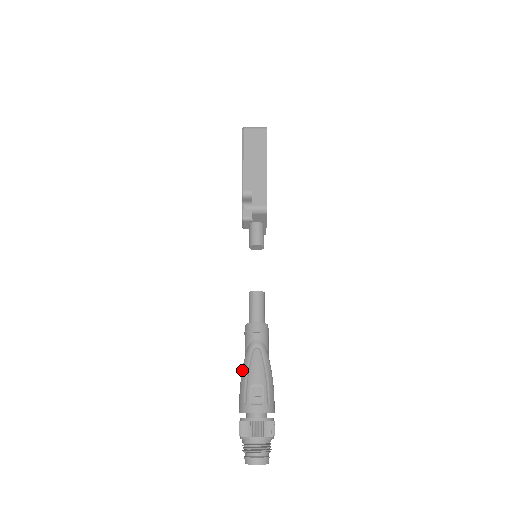
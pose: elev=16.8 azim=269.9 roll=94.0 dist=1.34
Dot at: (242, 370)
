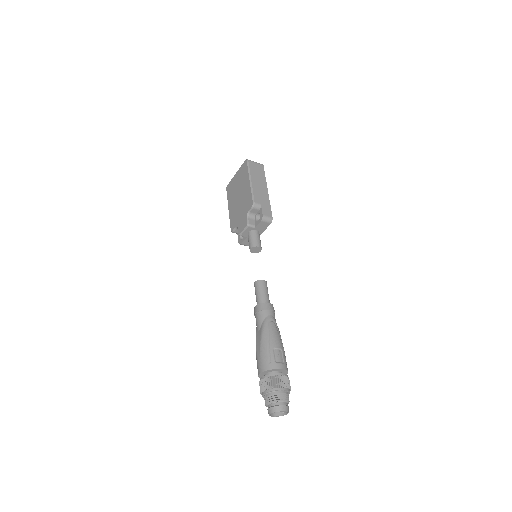
Dot at: (261, 338)
